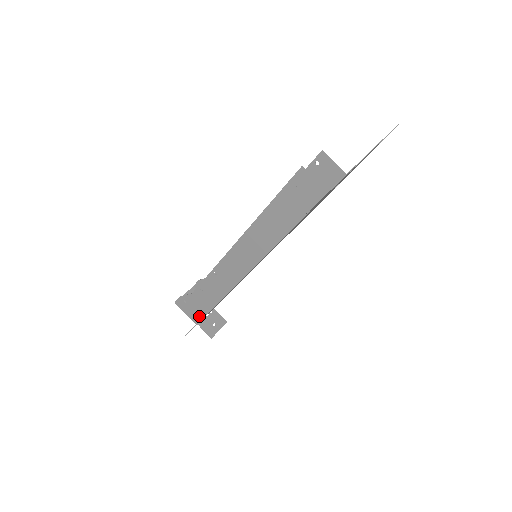
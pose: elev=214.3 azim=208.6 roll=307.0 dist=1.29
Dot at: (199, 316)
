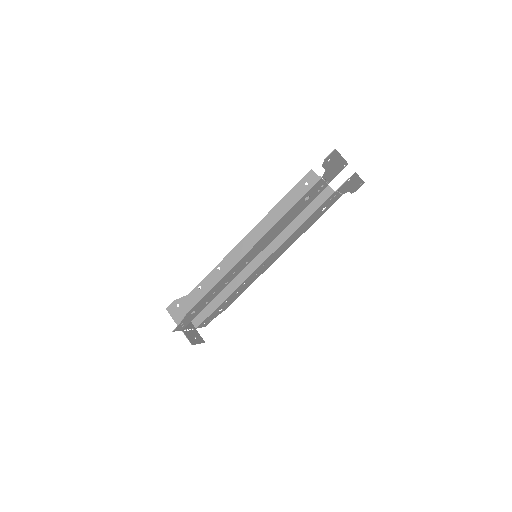
Dot at: occluded
